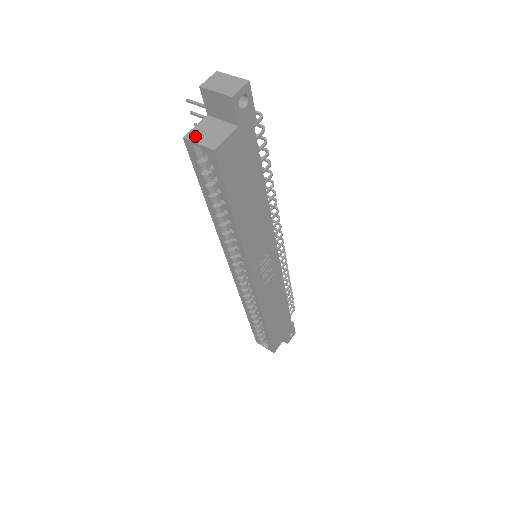
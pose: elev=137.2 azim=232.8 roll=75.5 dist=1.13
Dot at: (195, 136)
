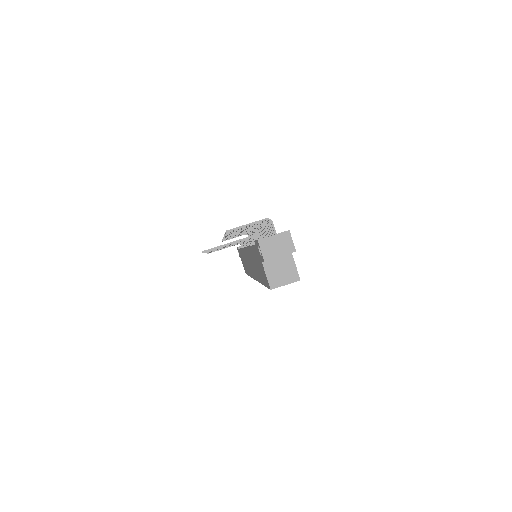
Dot at: (277, 282)
